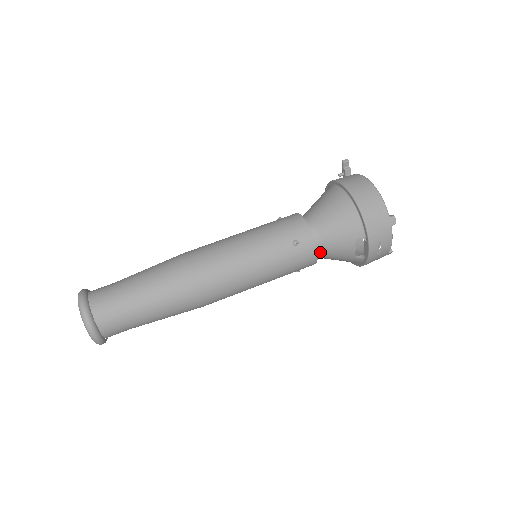
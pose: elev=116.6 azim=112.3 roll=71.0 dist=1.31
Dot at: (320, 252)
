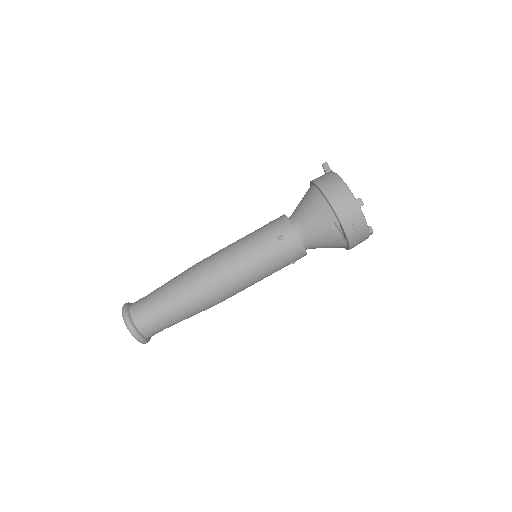
Dot at: (307, 242)
